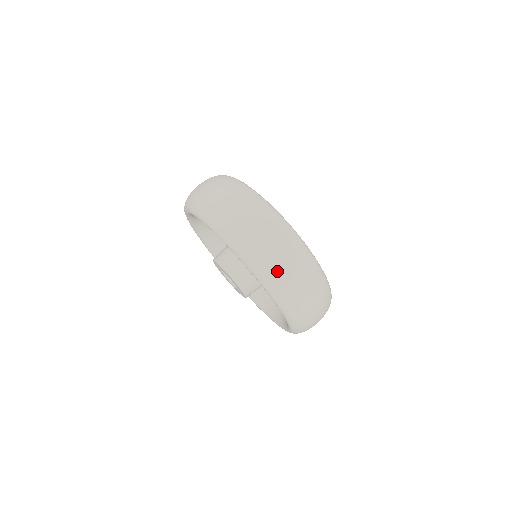
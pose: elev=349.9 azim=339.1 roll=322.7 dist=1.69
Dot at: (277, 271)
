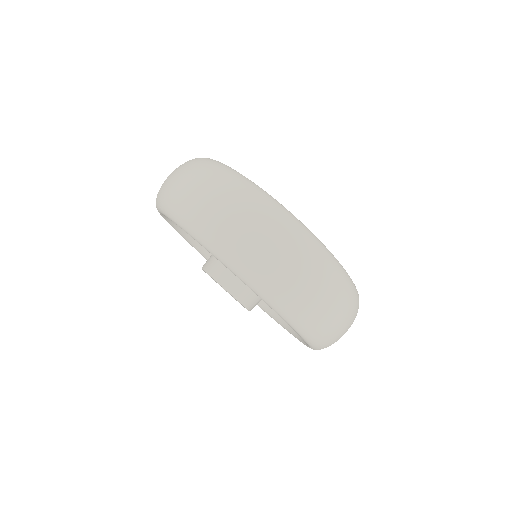
Dot at: (281, 280)
